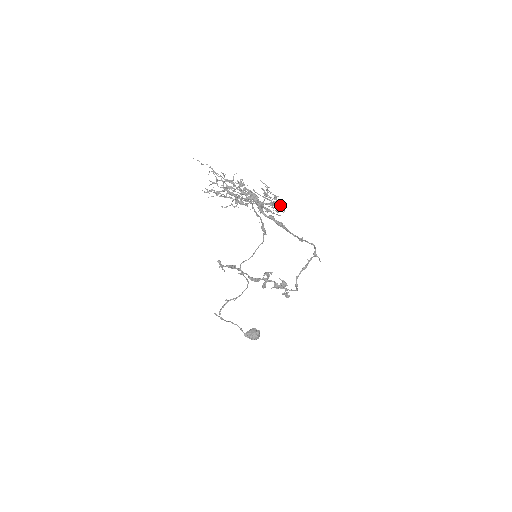
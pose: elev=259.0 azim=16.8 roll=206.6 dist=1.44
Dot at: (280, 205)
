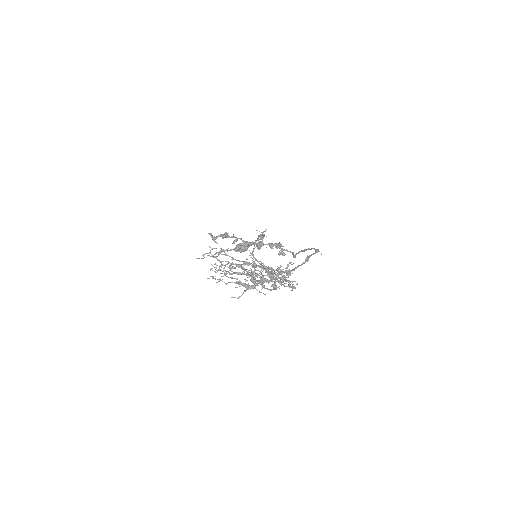
Dot at: (290, 263)
